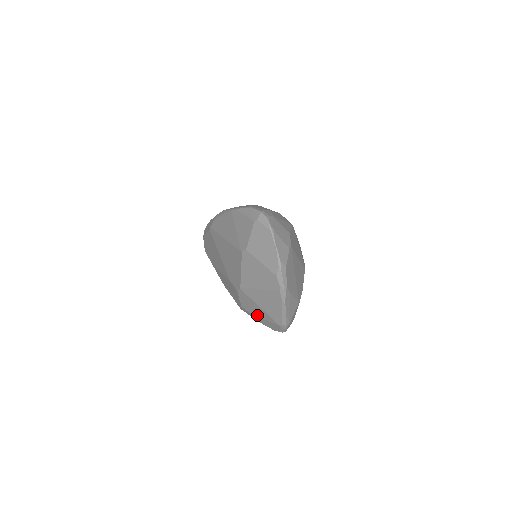
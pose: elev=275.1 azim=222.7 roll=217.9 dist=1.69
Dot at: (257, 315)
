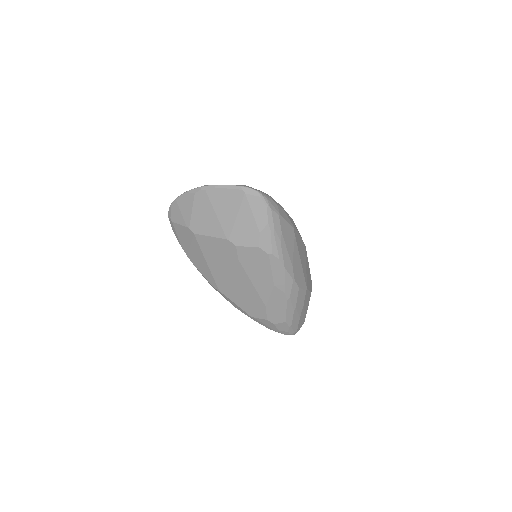
Dot at: (254, 225)
